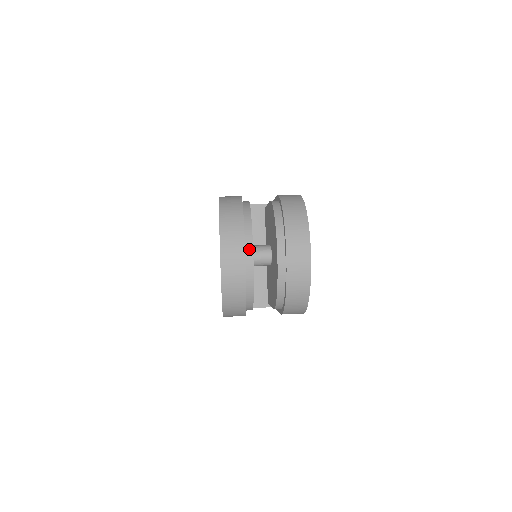
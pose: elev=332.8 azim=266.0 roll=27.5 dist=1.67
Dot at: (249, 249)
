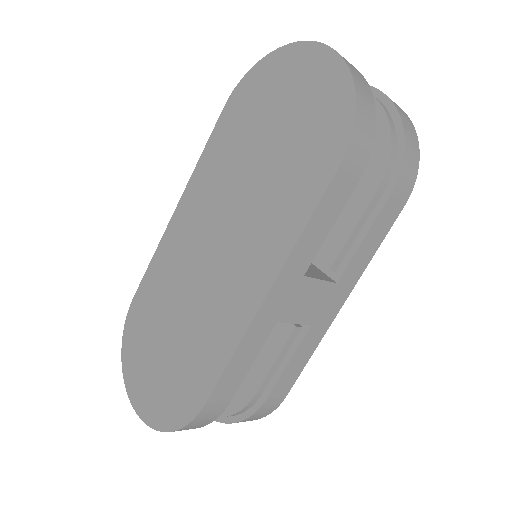
Dot at: occluded
